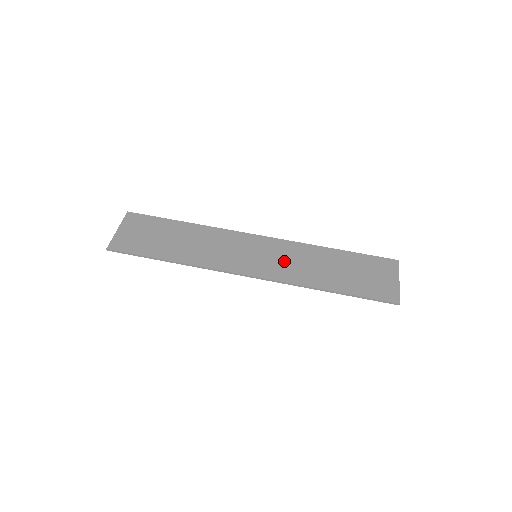
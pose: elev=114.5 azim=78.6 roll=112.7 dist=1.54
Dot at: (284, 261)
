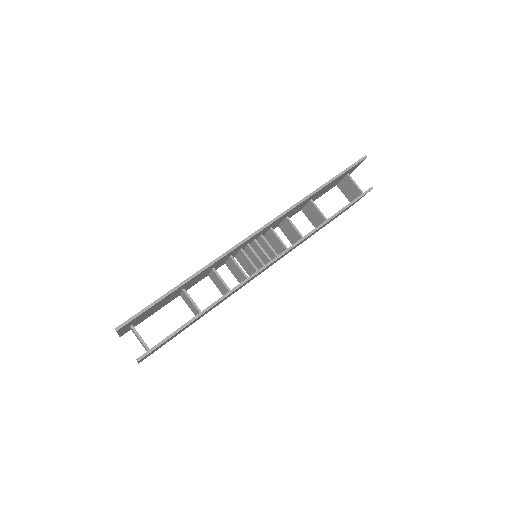
Dot at: occluded
